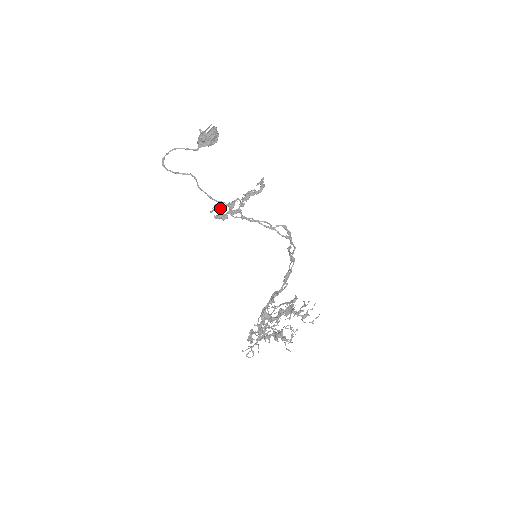
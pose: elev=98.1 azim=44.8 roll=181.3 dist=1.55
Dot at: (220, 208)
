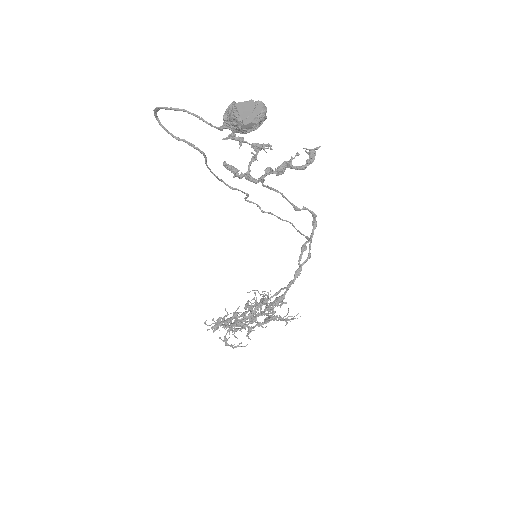
Dot at: (239, 141)
